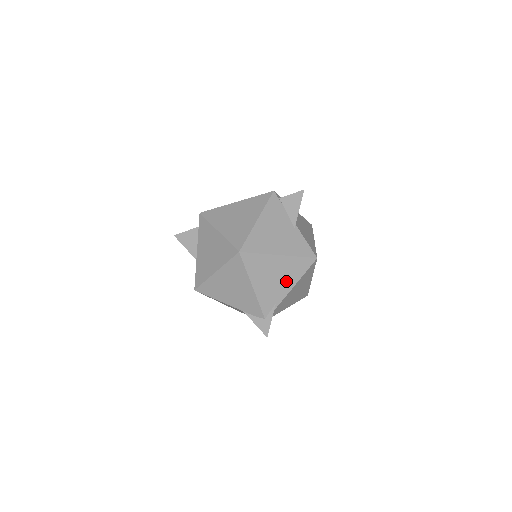
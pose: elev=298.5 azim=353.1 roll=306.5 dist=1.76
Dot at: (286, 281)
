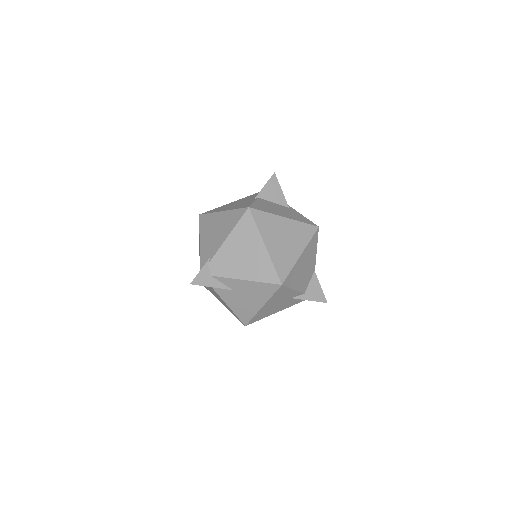
Dot at: (222, 234)
